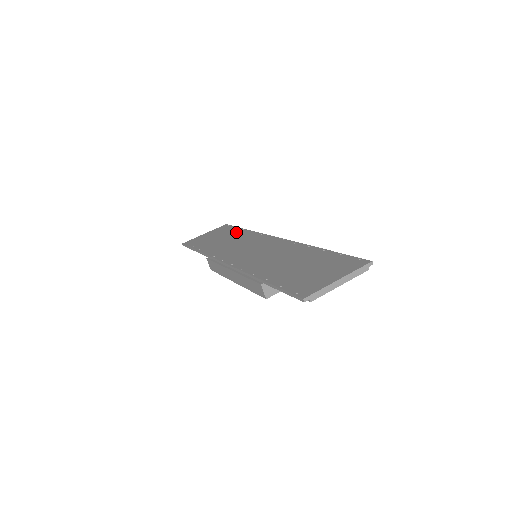
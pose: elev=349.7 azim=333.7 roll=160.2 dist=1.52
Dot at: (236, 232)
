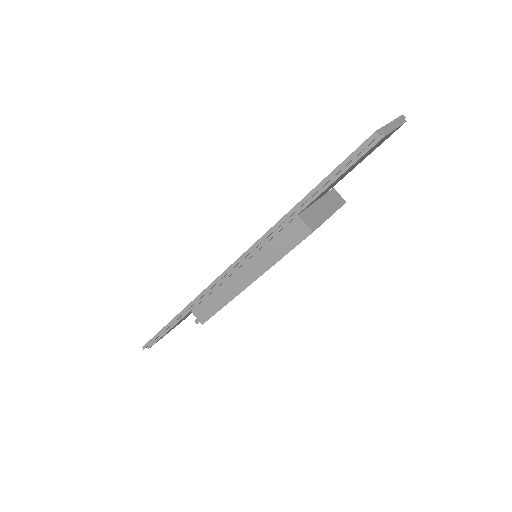
Dot at: occluded
